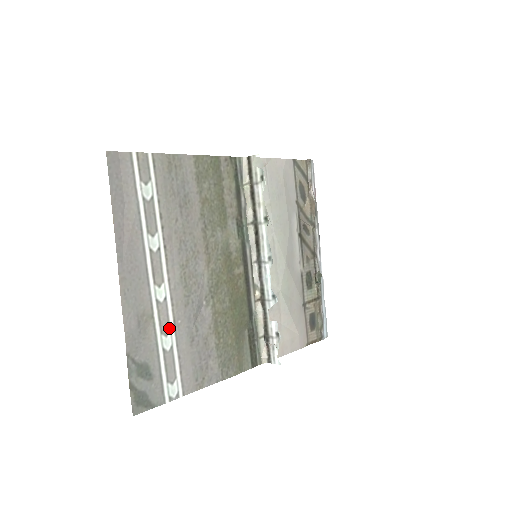
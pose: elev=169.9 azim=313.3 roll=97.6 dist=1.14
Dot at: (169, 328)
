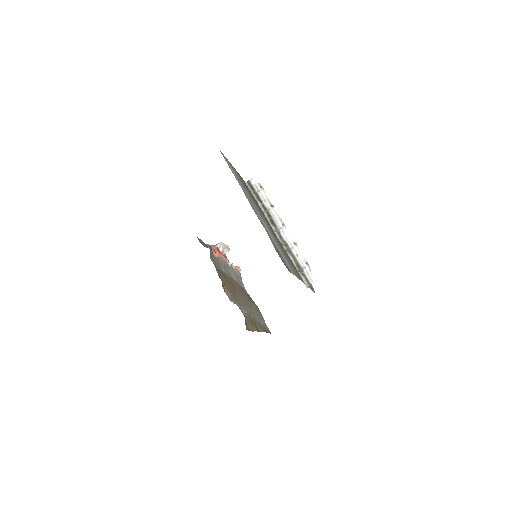
Dot at: (272, 238)
